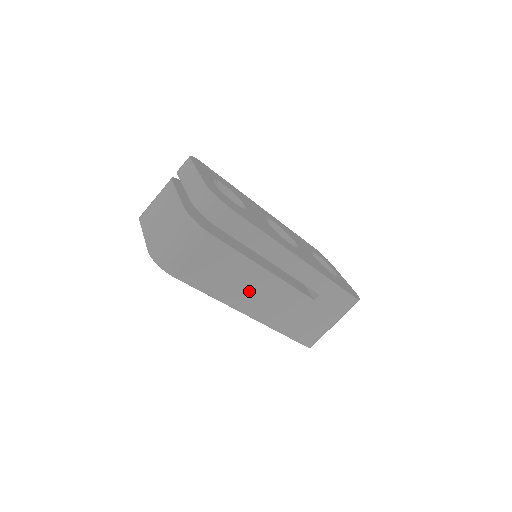
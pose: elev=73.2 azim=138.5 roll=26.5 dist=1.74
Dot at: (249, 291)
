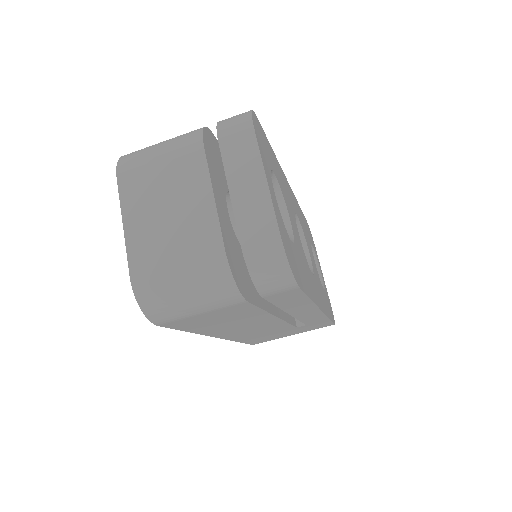
Dot at: (239, 327)
